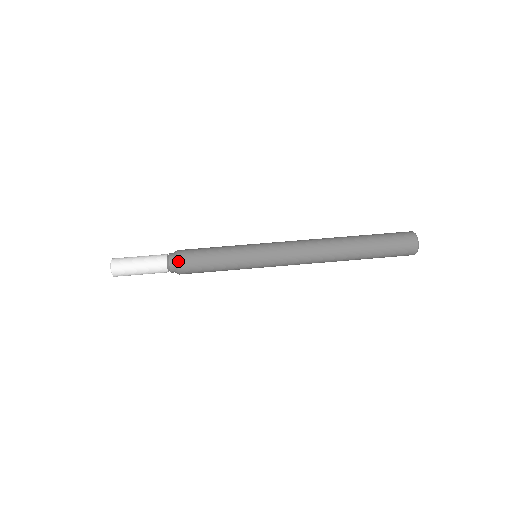
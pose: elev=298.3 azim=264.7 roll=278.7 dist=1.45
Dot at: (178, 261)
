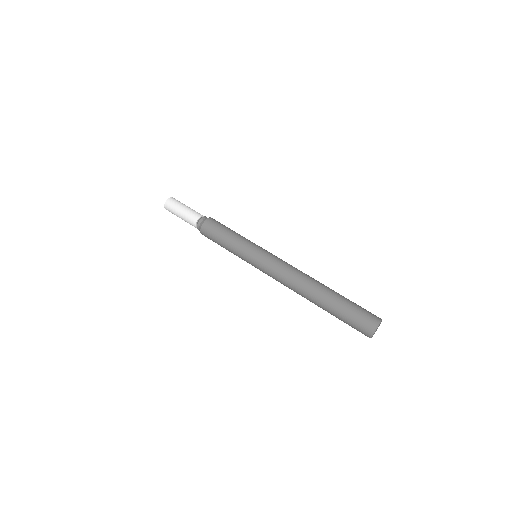
Dot at: (207, 220)
